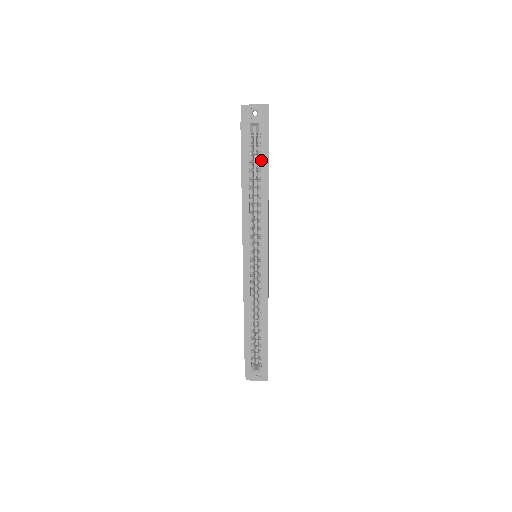
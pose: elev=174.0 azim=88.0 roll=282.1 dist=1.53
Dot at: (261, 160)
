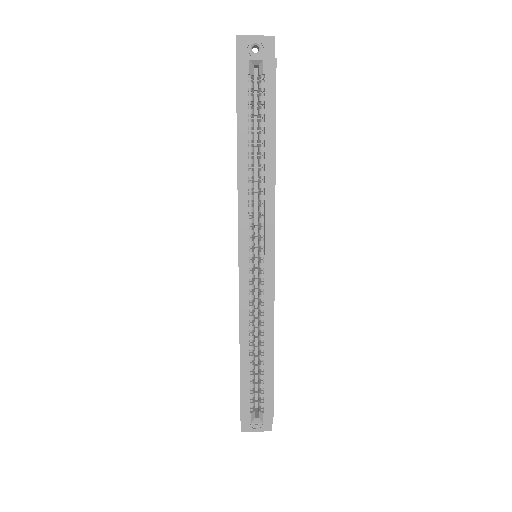
Dot at: (265, 114)
